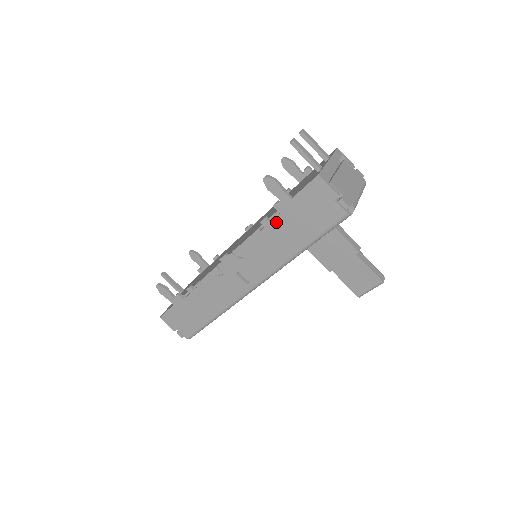
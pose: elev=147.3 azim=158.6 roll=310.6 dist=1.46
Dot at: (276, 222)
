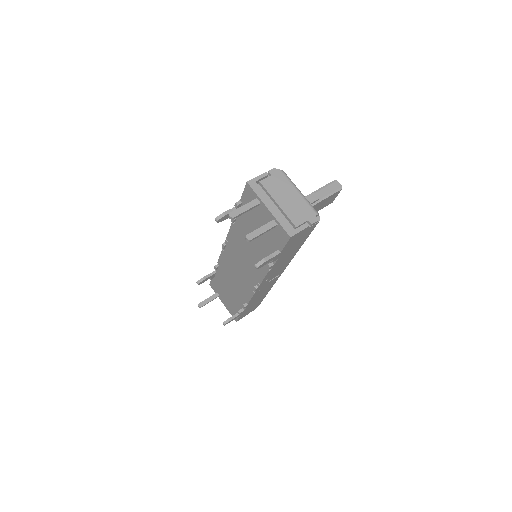
Dot at: (278, 261)
